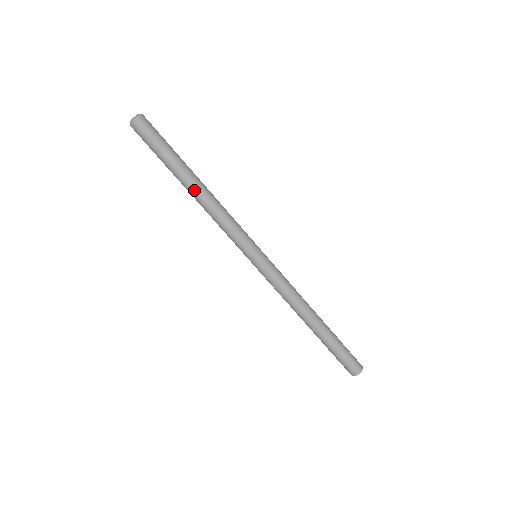
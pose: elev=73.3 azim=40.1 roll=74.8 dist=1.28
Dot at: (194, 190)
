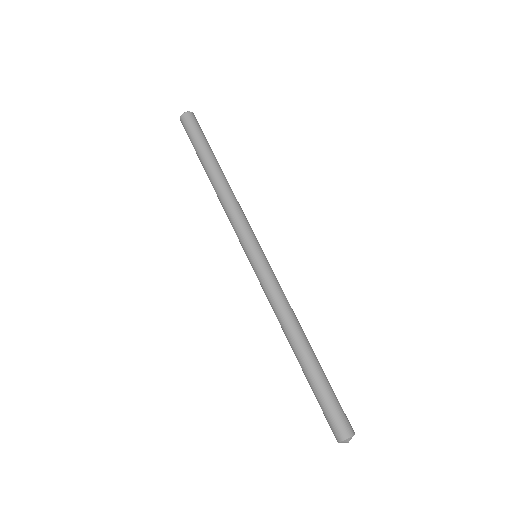
Dot at: (216, 175)
